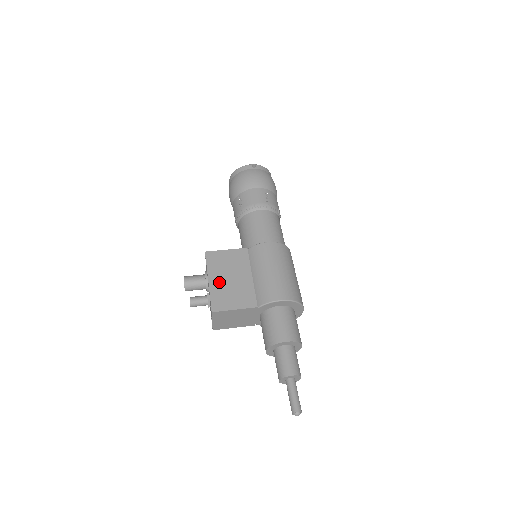
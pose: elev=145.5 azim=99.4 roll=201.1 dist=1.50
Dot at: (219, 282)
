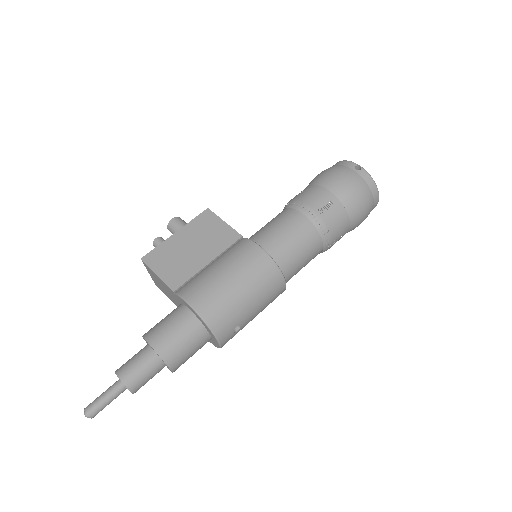
Dot at: (180, 241)
